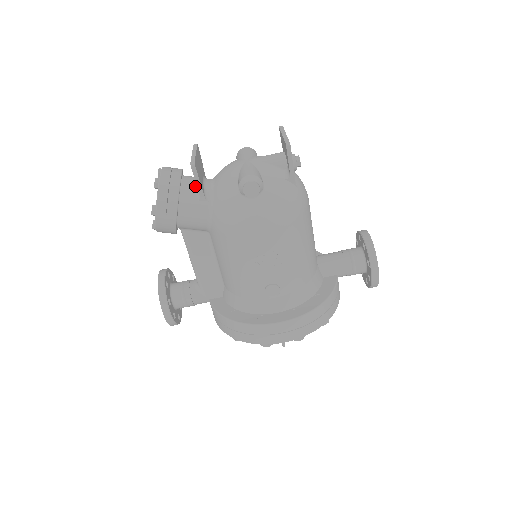
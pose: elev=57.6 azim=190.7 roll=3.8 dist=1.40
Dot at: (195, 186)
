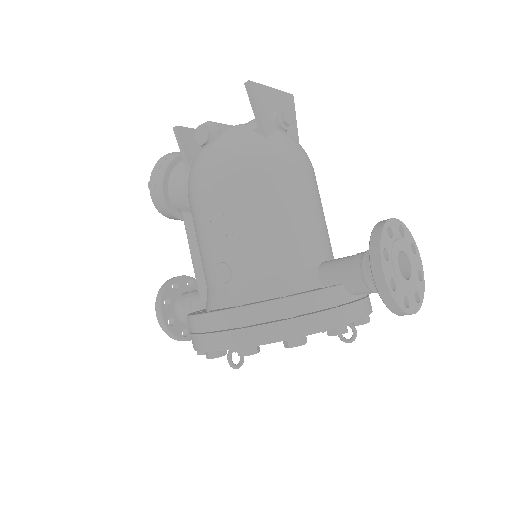
Dot at: occluded
